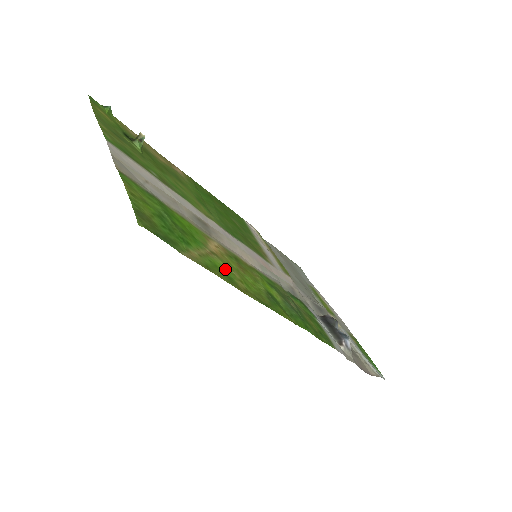
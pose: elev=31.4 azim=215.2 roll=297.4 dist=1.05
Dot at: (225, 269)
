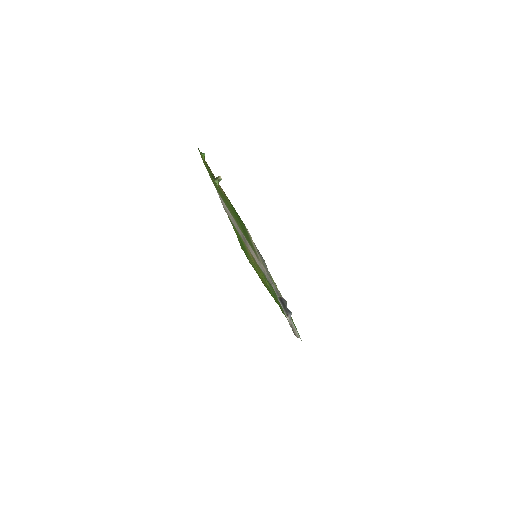
Dot at: (256, 269)
